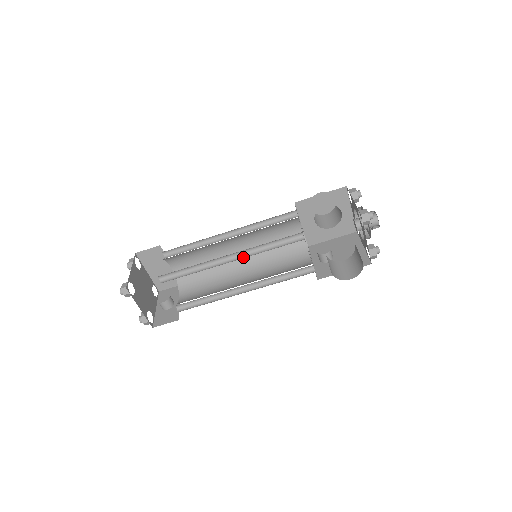
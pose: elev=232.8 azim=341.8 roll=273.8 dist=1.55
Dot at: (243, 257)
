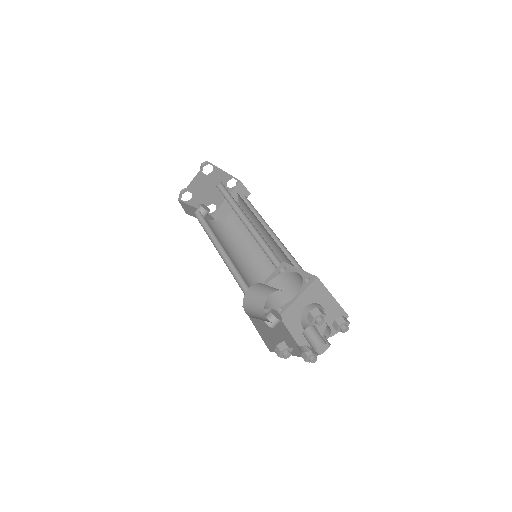
Dot at: (251, 232)
